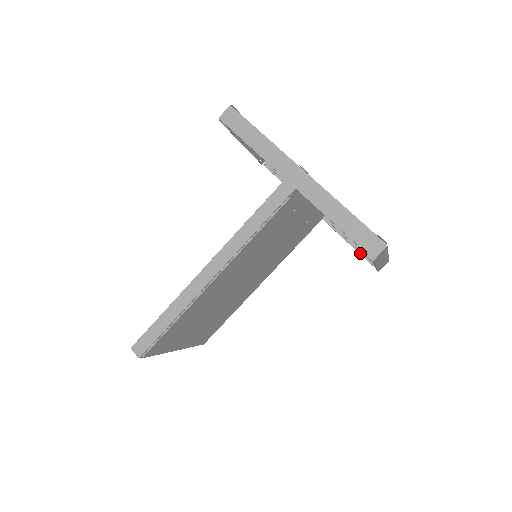
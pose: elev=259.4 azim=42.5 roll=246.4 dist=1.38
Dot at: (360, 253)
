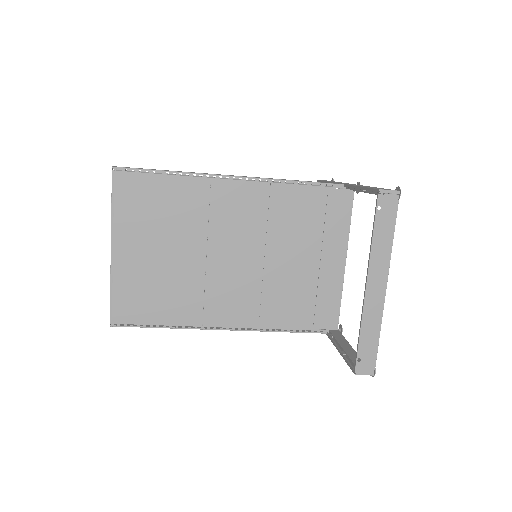
Dot at: occluded
